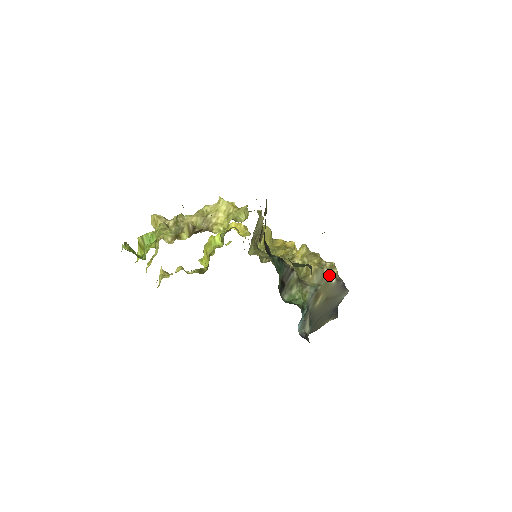
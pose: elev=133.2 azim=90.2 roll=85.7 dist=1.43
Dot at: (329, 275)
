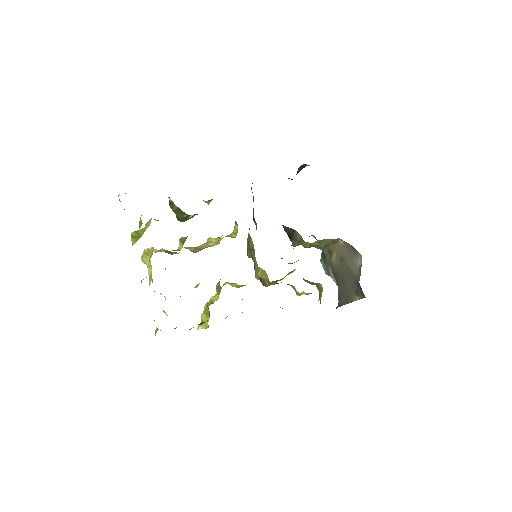
Dot at: (334, 240)
